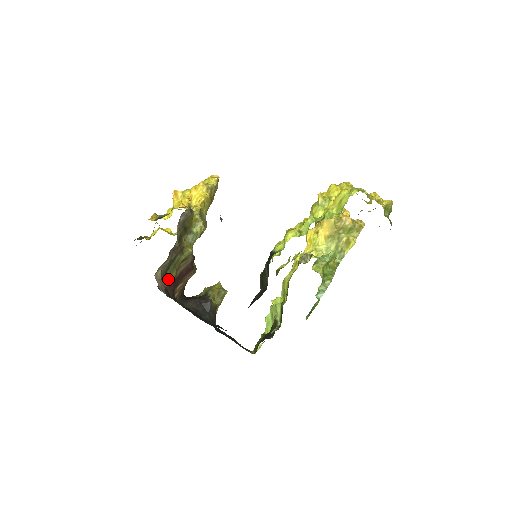
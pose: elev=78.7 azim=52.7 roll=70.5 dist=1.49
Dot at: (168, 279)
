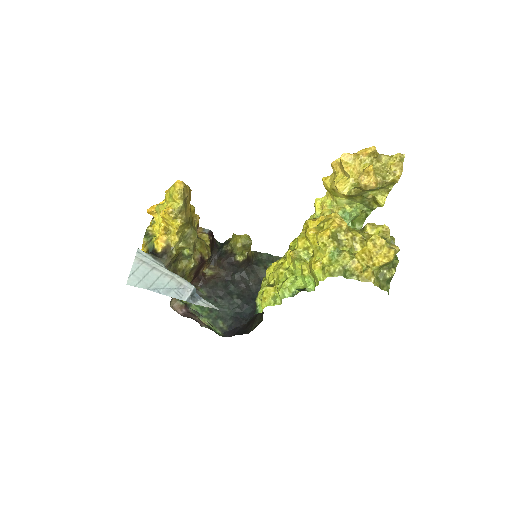
Dot at: occluded
